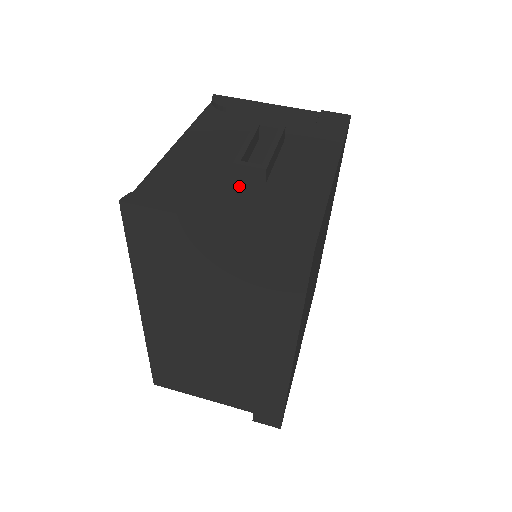
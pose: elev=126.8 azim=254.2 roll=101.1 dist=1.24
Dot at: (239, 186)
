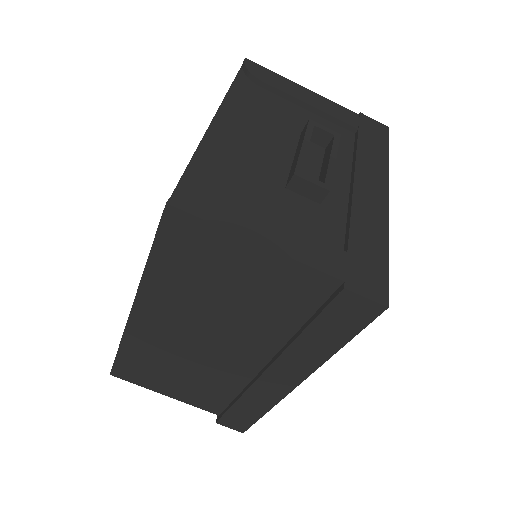
Dot at: (294, 202)
